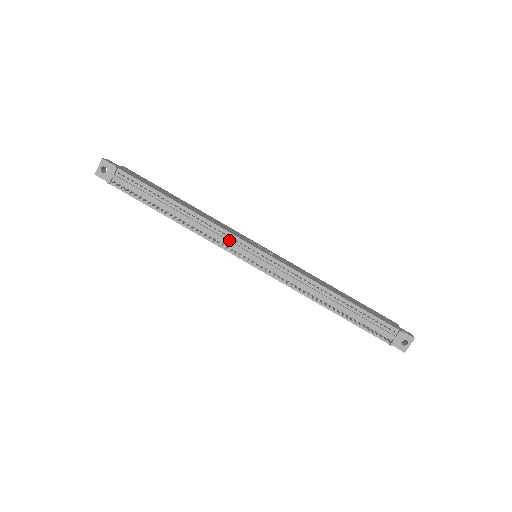
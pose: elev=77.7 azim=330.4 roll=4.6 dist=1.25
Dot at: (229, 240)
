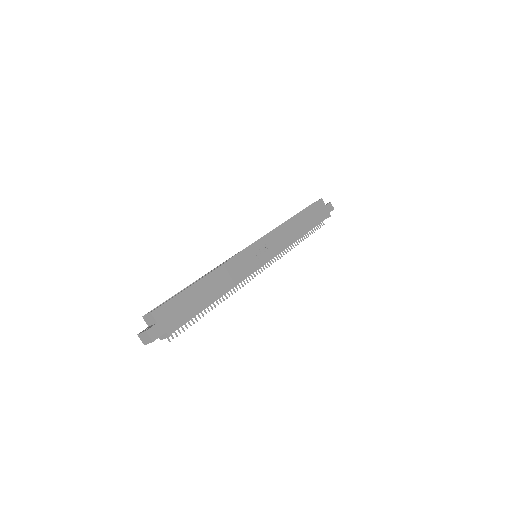
Dot at: occluded
